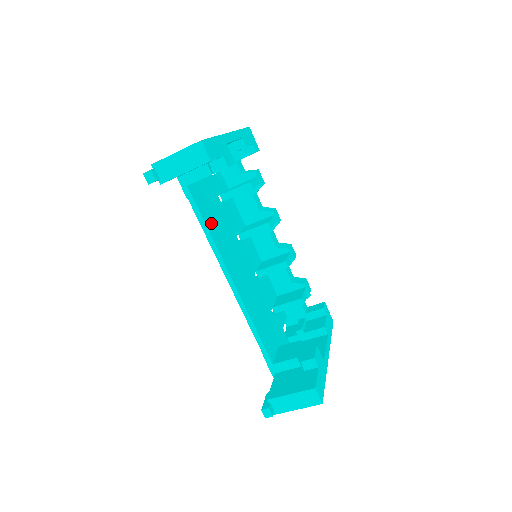
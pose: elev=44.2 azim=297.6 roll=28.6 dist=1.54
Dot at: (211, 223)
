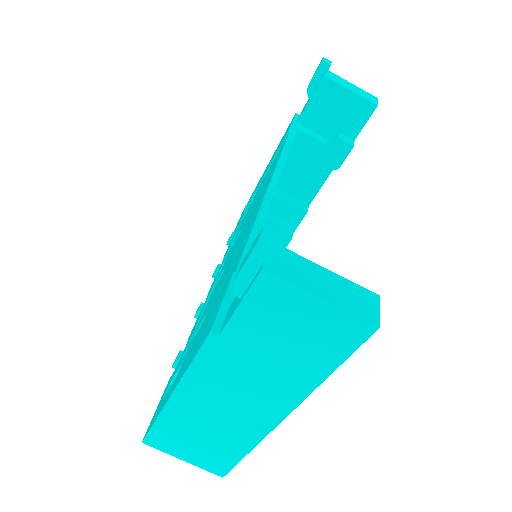
Dot at: occluded
